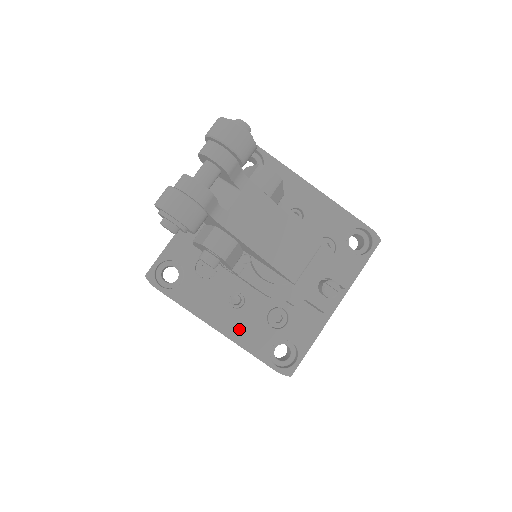
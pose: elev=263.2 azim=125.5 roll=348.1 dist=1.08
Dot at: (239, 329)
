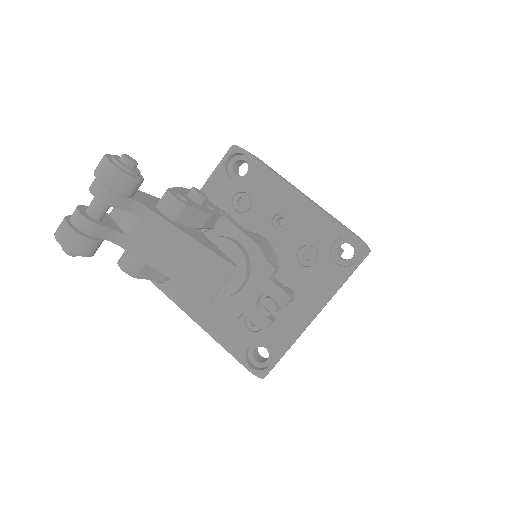
Dot at: (218, 327)
